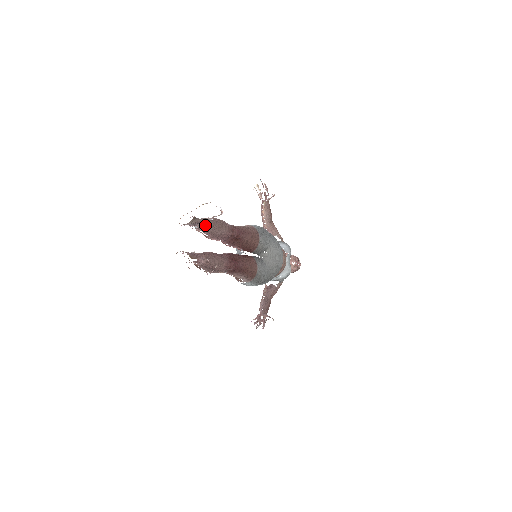
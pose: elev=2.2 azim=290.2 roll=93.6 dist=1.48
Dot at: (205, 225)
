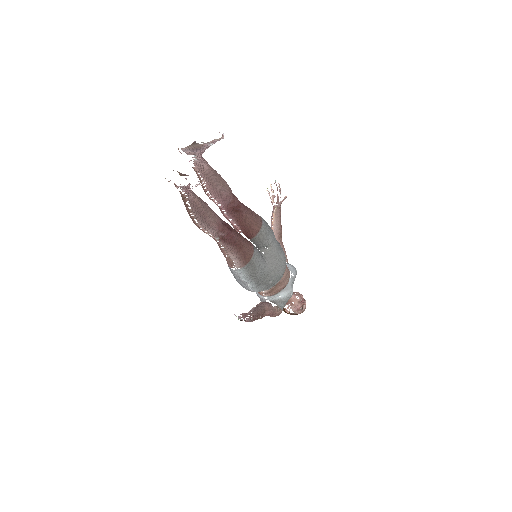
Dot at: (205, 165)
